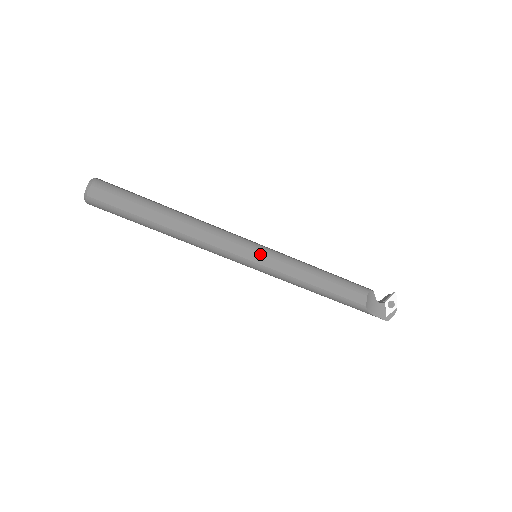
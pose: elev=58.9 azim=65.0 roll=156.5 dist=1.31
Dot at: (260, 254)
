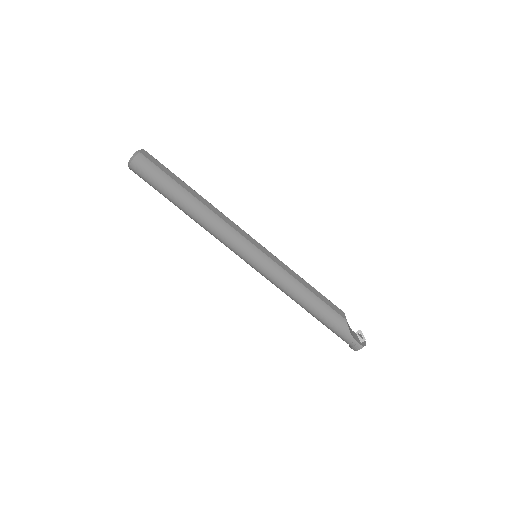
Dot at: (263, 247)
